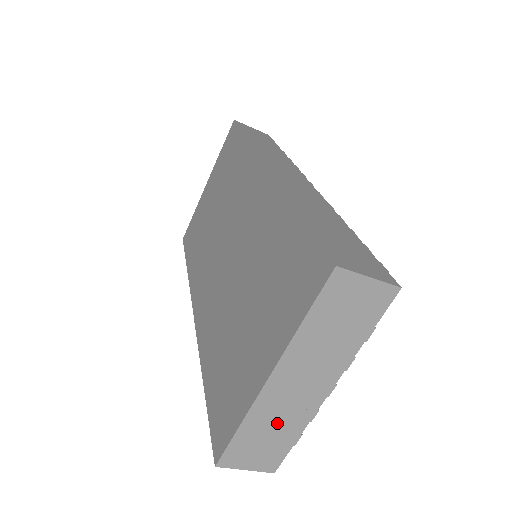
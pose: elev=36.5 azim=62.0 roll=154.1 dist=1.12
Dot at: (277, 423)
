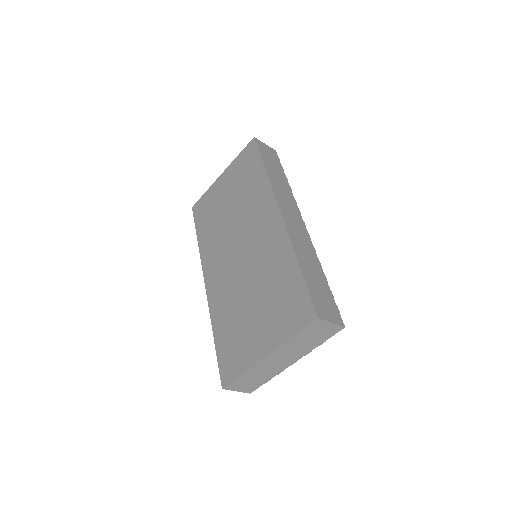
Dot at: (262, 374)
